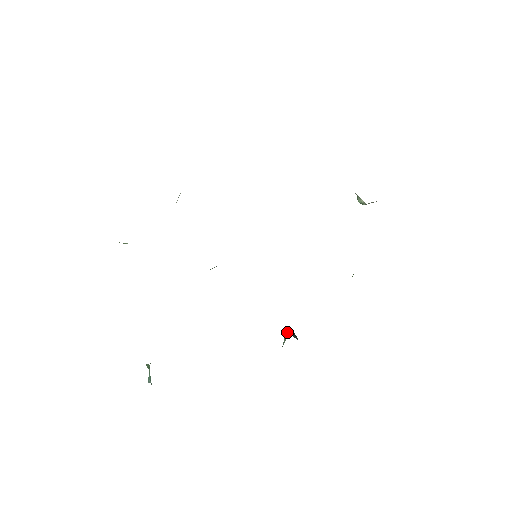
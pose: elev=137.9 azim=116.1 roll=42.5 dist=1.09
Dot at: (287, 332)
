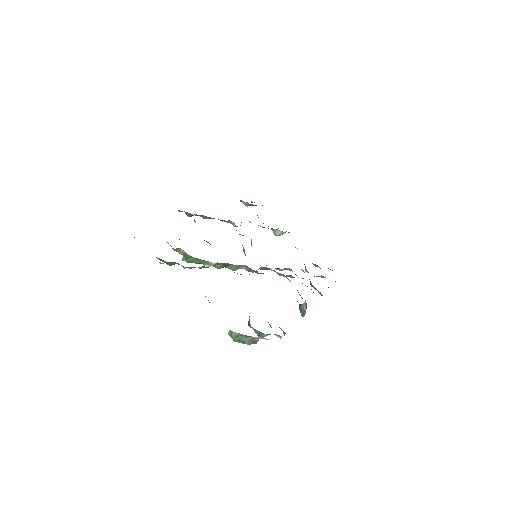
Dot at: (301, 304)
